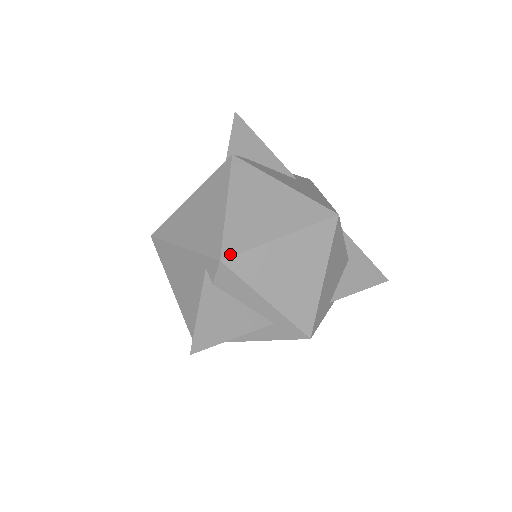
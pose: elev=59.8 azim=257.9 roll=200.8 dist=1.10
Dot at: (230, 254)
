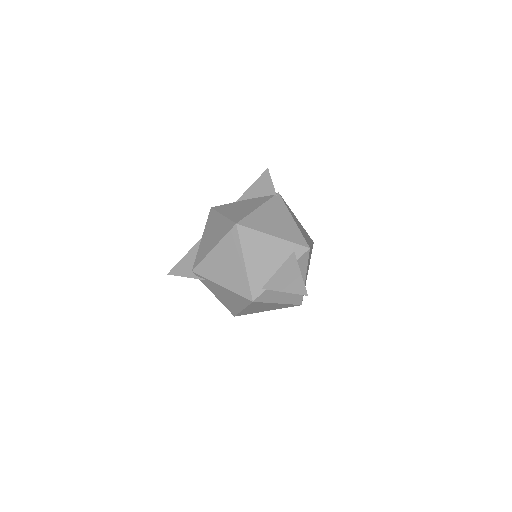
Dot at: occluded
